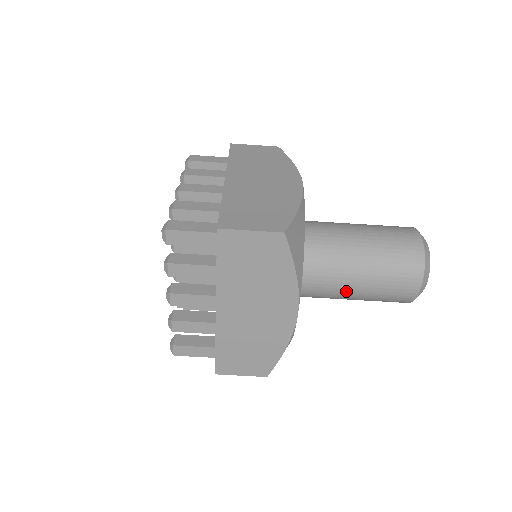
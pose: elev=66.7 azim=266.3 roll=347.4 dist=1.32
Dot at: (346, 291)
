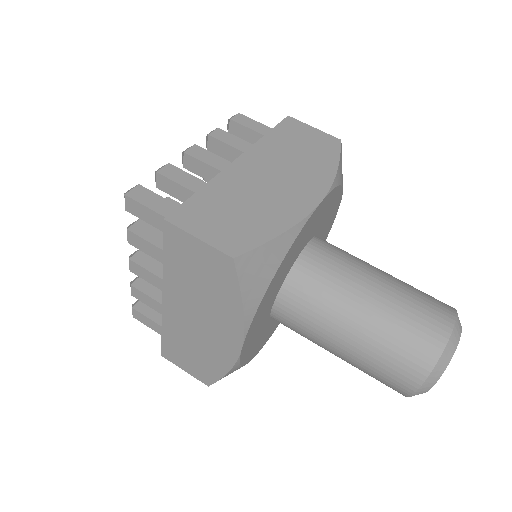
Dot at: (327, 346)
